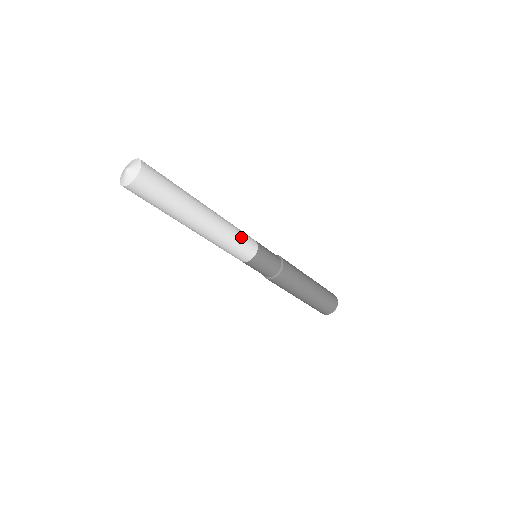
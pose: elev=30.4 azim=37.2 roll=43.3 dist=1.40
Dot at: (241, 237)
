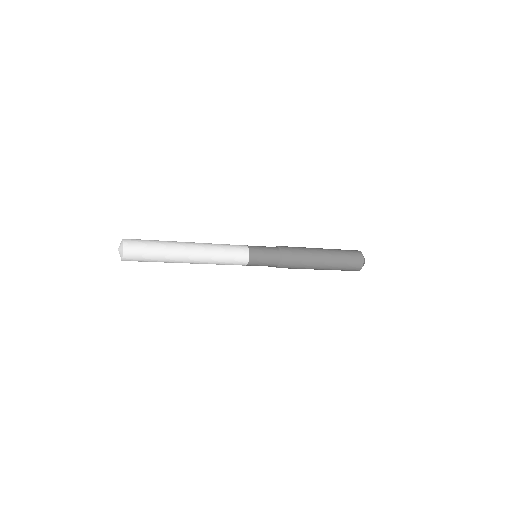
Dot at: (228, 261)
